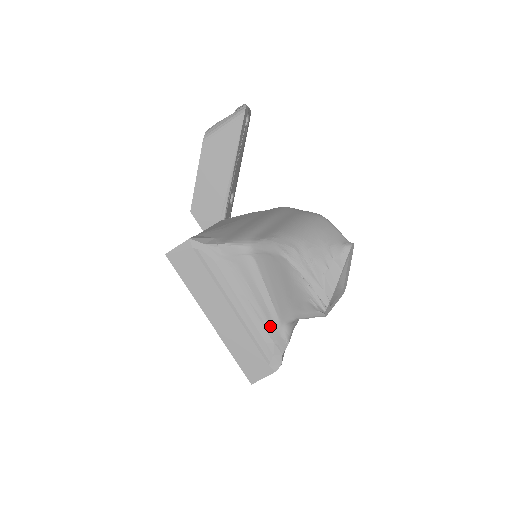
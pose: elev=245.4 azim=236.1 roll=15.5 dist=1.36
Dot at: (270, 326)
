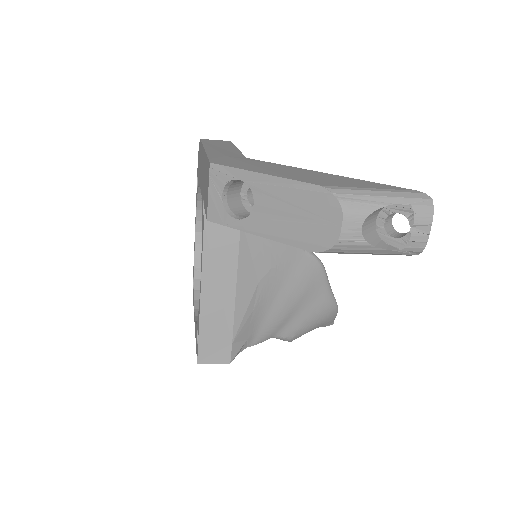
Dot at: occluded
